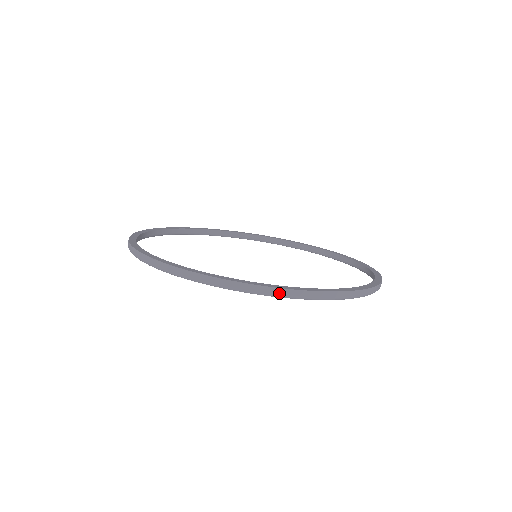
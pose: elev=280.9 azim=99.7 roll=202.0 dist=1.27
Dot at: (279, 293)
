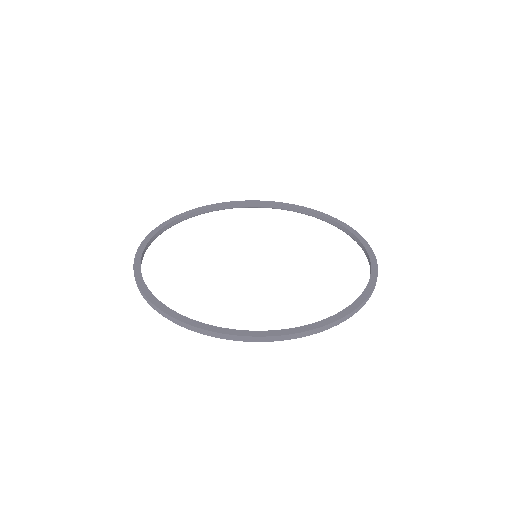
Dot at: (286, 338)
